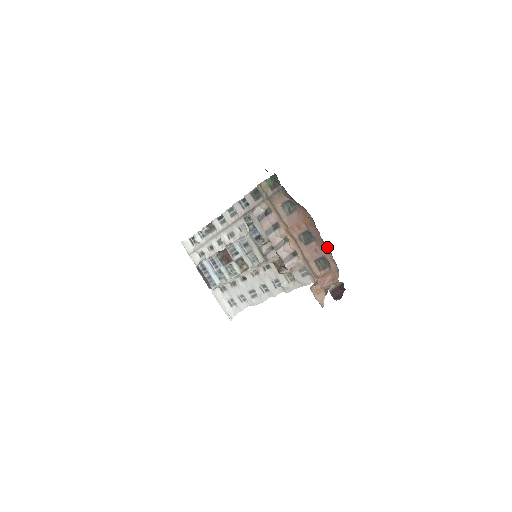
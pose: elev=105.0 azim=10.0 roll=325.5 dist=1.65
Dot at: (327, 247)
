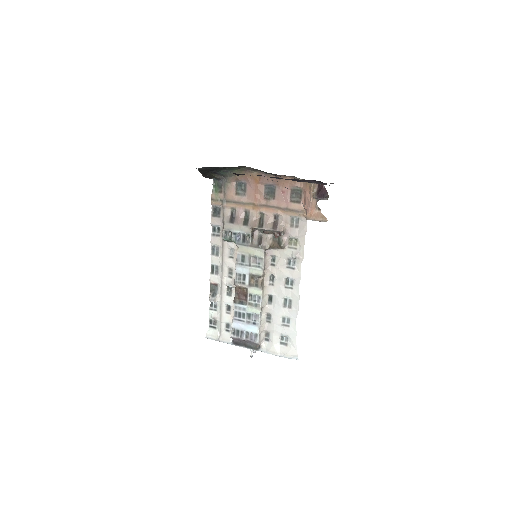
Dot at: (285, 178)
